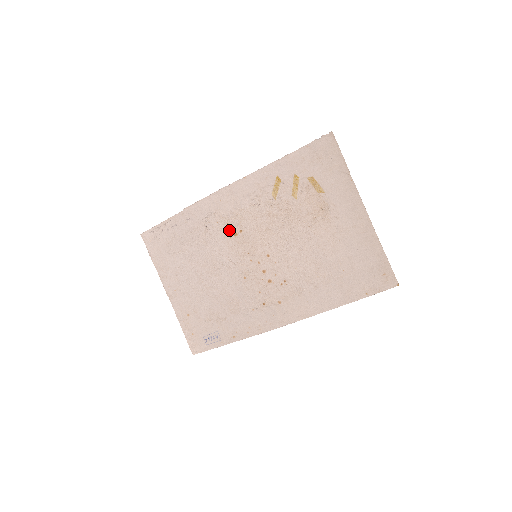
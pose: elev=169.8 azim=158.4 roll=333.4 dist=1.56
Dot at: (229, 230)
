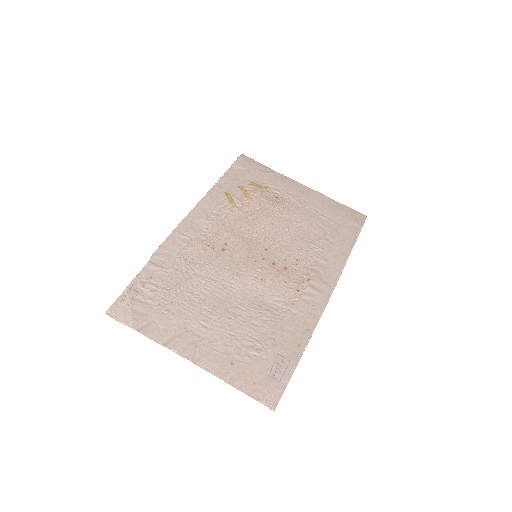
Dot at: (214, 250)
